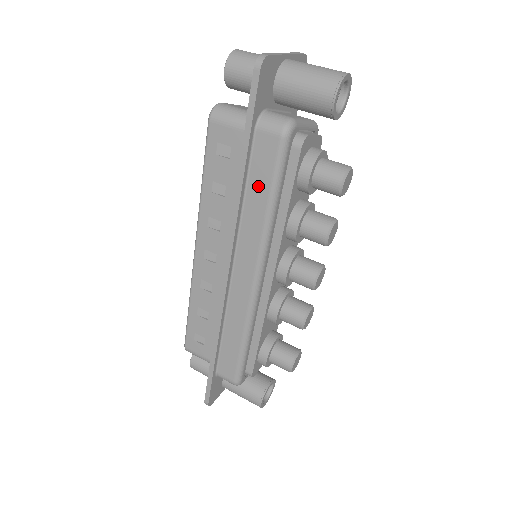
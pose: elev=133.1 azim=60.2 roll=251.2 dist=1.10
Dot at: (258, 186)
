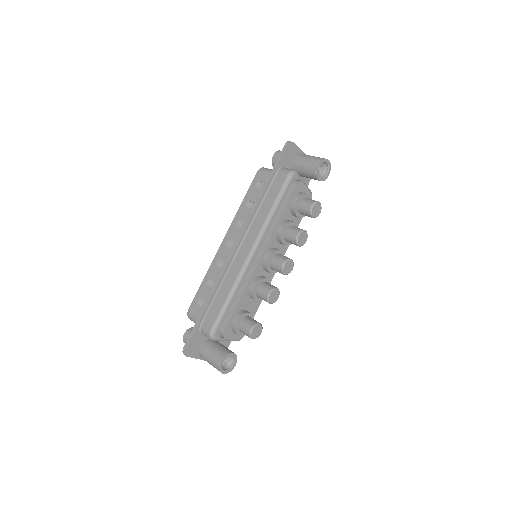
Dot at: (270, 198)
